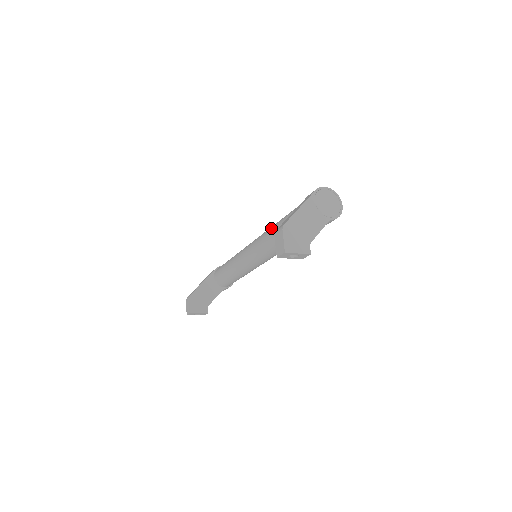
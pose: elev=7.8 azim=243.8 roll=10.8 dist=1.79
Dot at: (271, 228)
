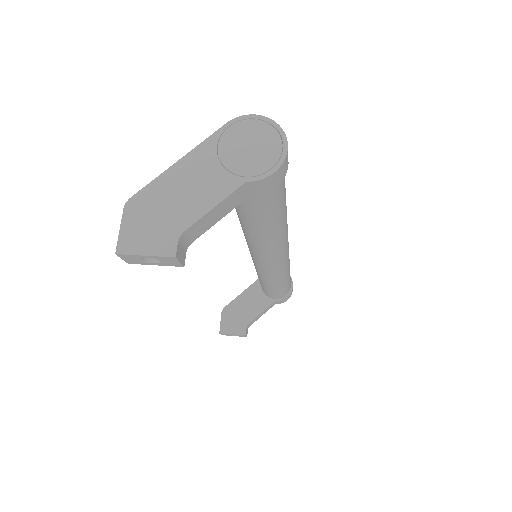
Dot at: occluded
